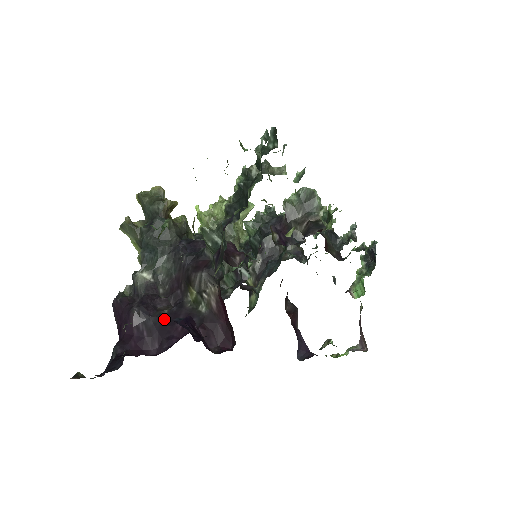
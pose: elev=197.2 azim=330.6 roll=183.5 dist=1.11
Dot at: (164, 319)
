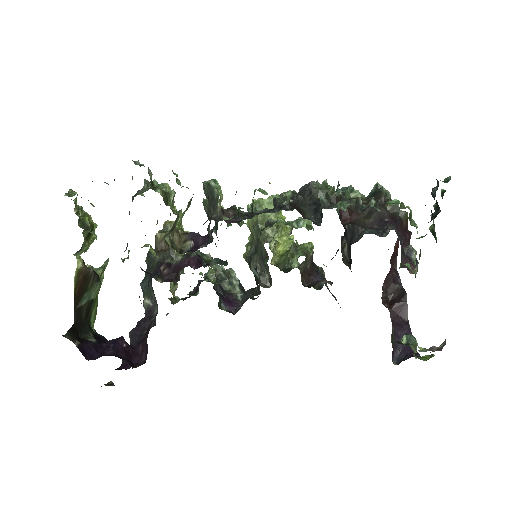
Dot at: (142, 338)
